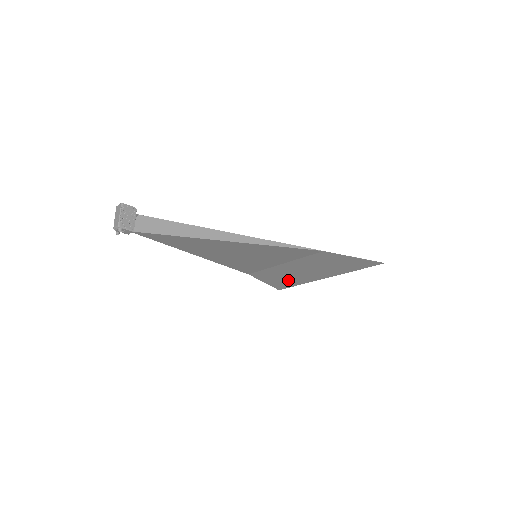
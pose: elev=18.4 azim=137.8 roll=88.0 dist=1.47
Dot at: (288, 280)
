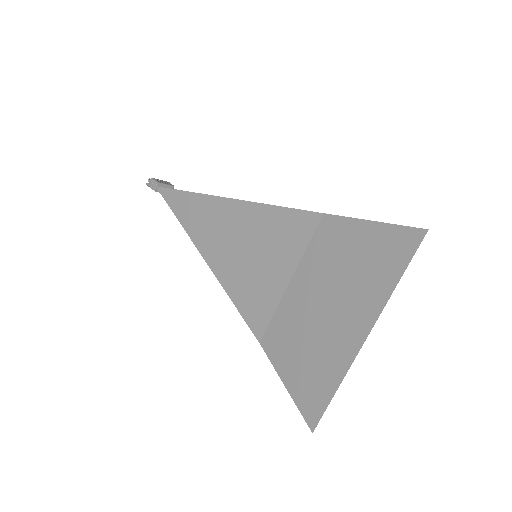
Dot at: (314, 365)
